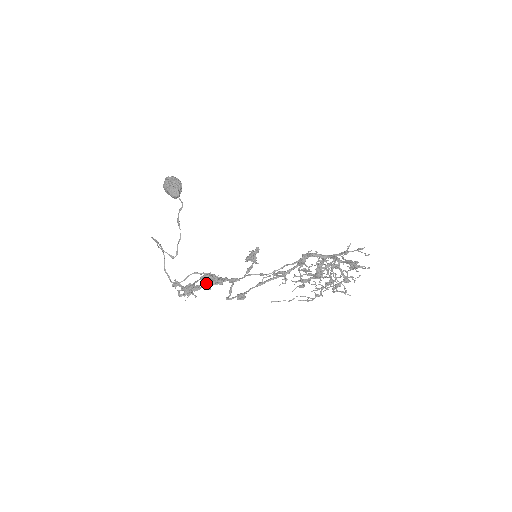
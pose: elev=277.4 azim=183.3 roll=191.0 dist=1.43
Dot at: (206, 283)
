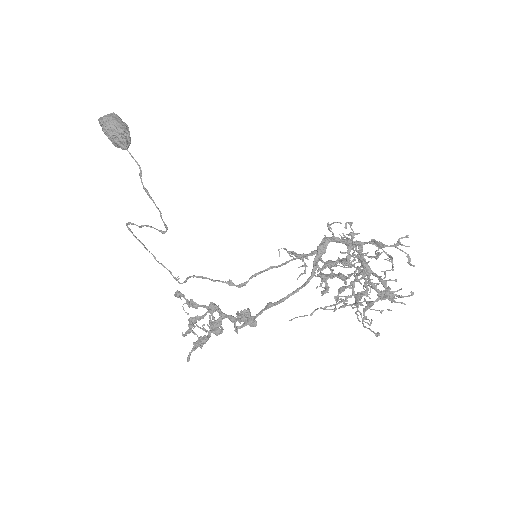
Dot at: (207, 311)
